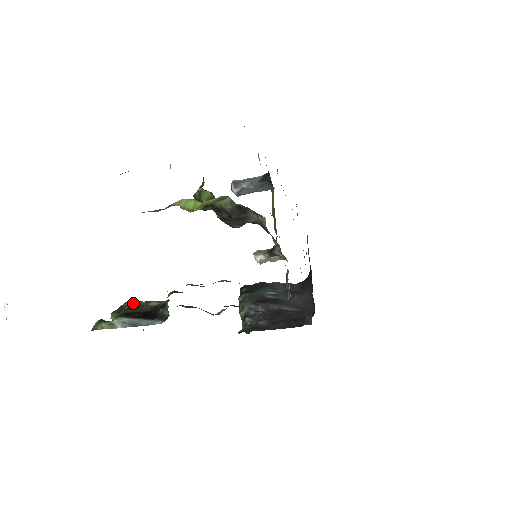
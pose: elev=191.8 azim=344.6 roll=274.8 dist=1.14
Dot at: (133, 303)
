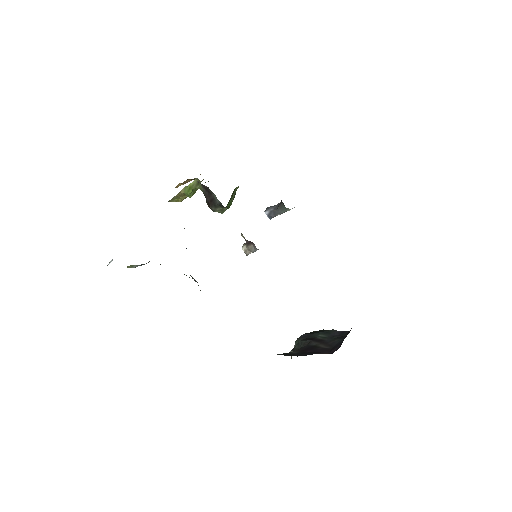
Dot at: occluded
